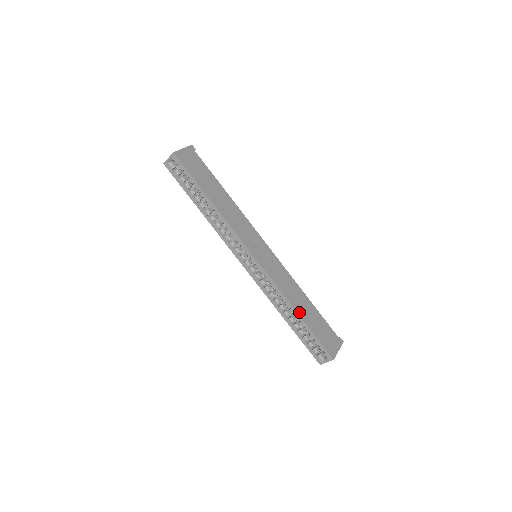
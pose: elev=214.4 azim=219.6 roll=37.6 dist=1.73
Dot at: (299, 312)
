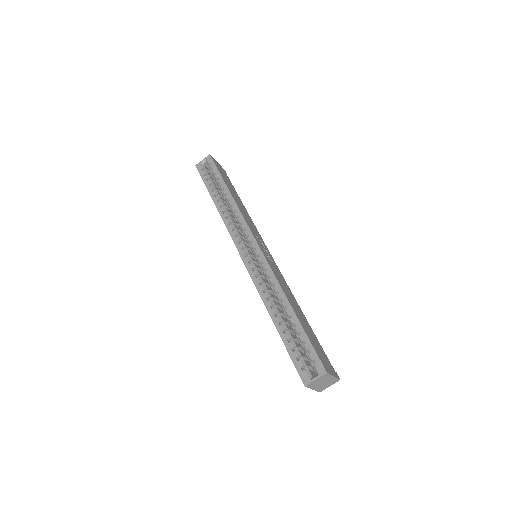
Dot at: (292, 307)
